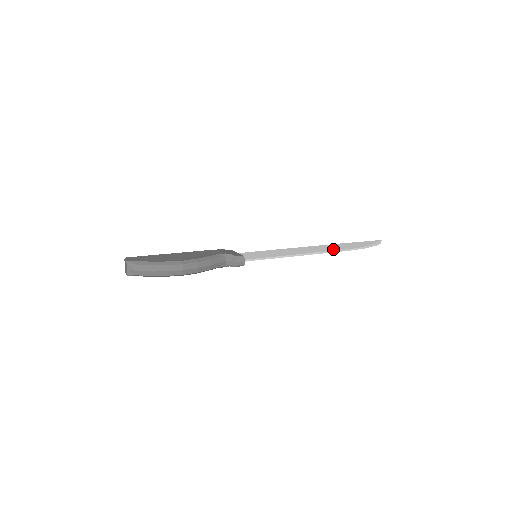
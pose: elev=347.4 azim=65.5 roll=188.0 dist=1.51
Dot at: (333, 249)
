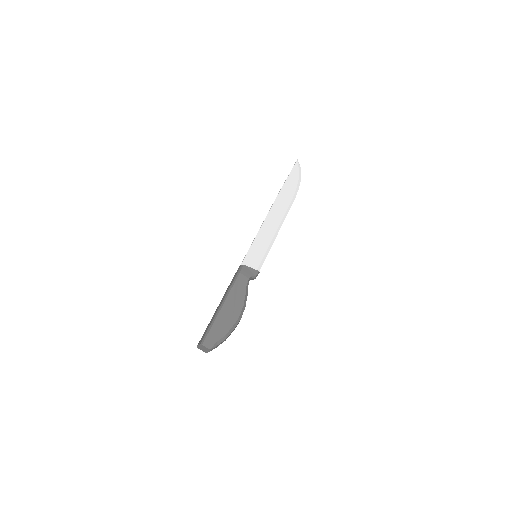
Dot at: (286, 205)
